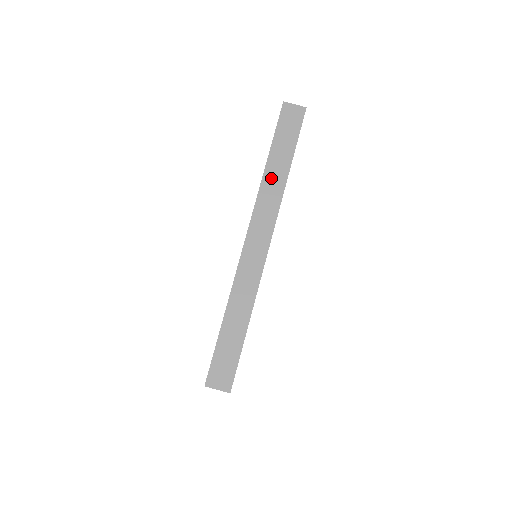
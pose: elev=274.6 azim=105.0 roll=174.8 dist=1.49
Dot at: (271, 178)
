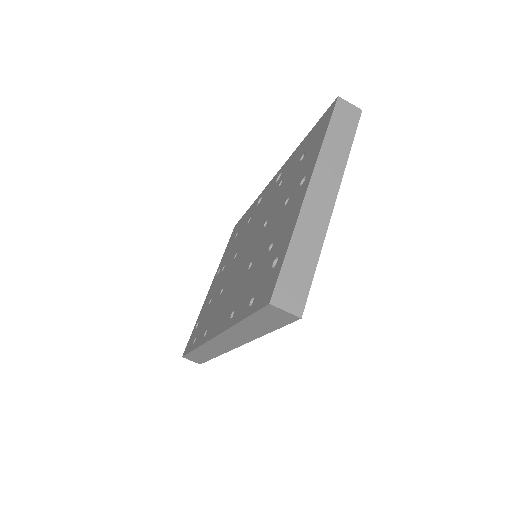
Dot at: (241, 331)
